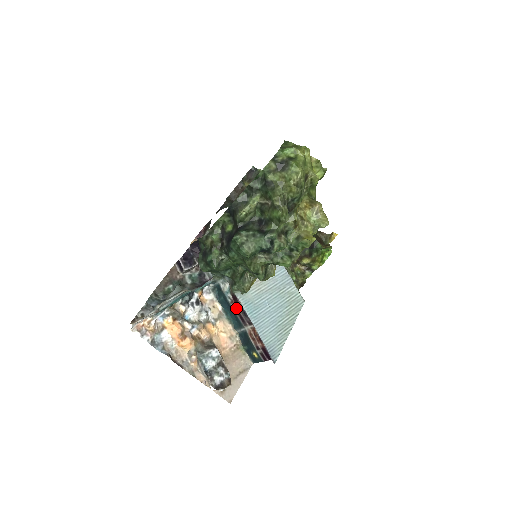
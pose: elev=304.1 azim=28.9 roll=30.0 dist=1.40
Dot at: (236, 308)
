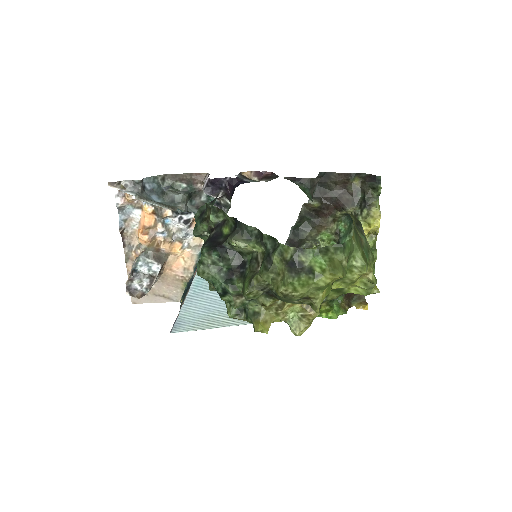
Dot at: occluded
